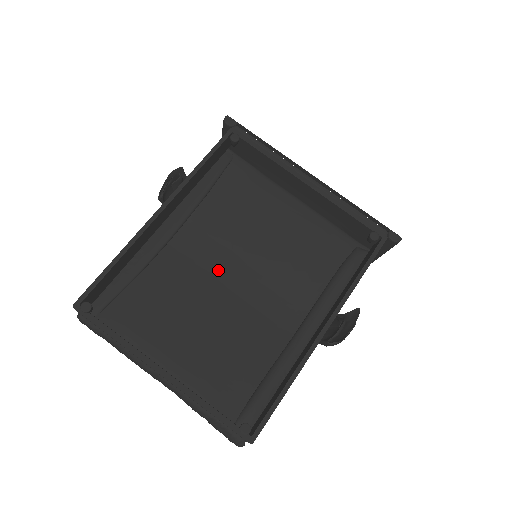
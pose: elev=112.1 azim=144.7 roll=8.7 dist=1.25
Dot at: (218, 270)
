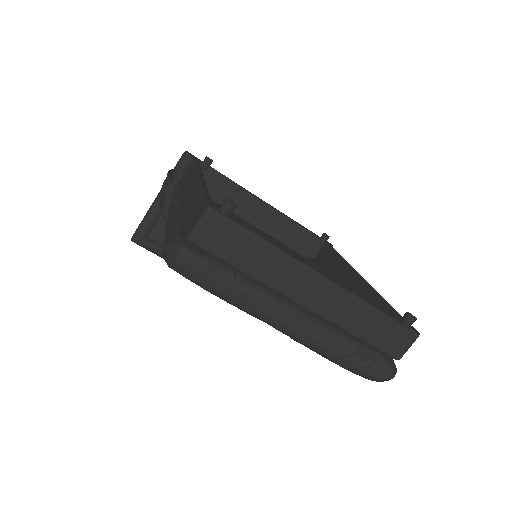
Dot at: occluded
